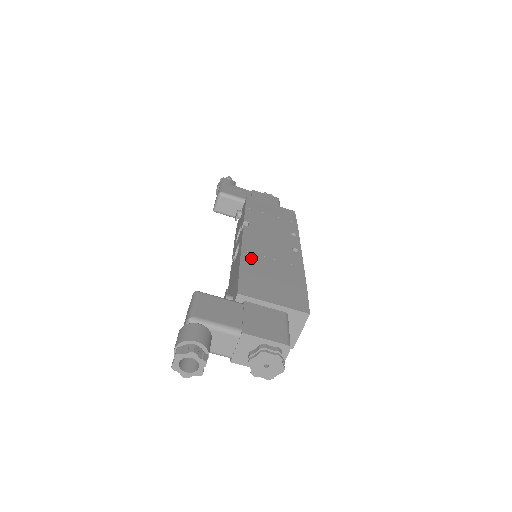
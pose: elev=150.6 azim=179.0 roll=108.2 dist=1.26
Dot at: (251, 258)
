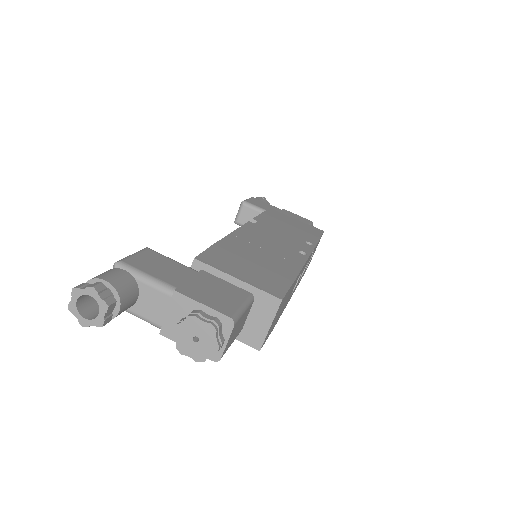
Dot at: (237, 241)
